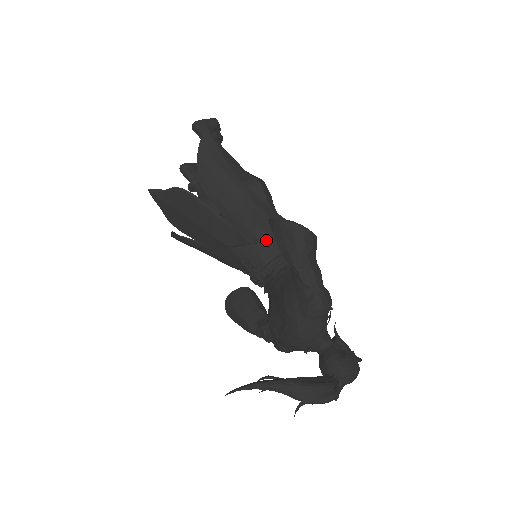
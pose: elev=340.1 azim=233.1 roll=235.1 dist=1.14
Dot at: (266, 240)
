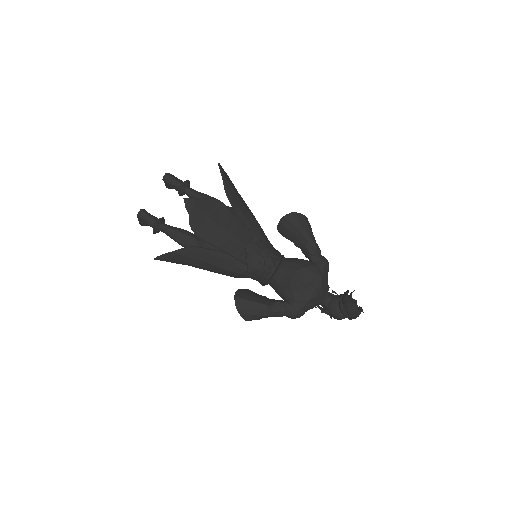
Dot at: (267, 240)
